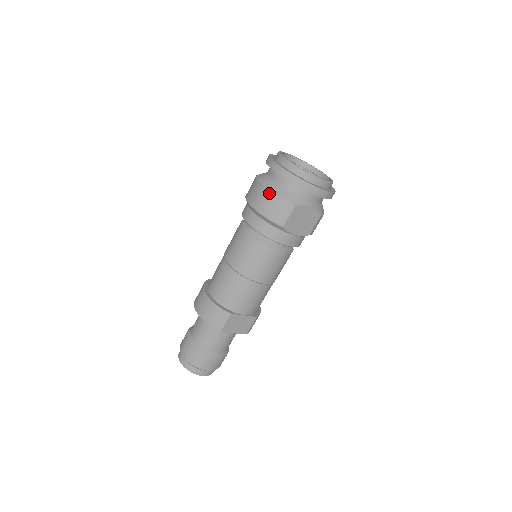
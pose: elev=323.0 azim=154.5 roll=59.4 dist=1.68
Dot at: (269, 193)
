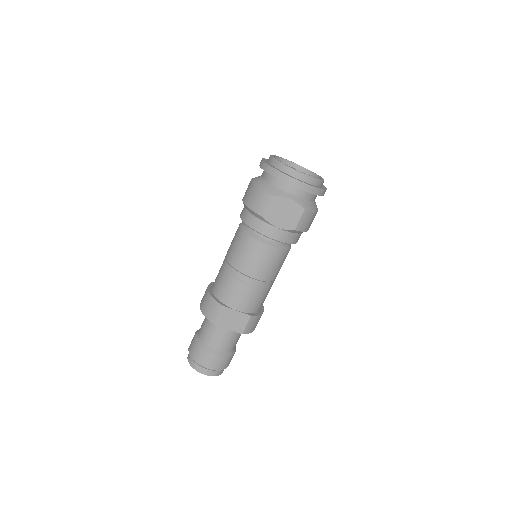
Dot at: (254, 186)
